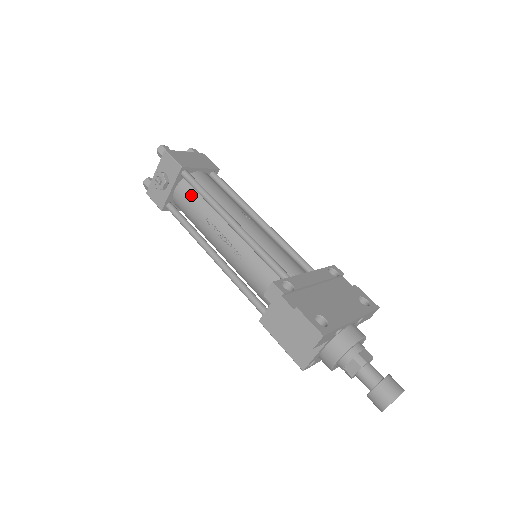
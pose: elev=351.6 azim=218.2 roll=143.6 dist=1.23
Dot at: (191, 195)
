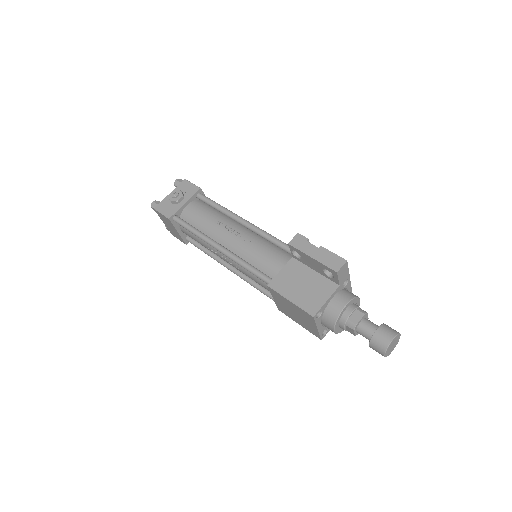
Dot at: (204, 208)
